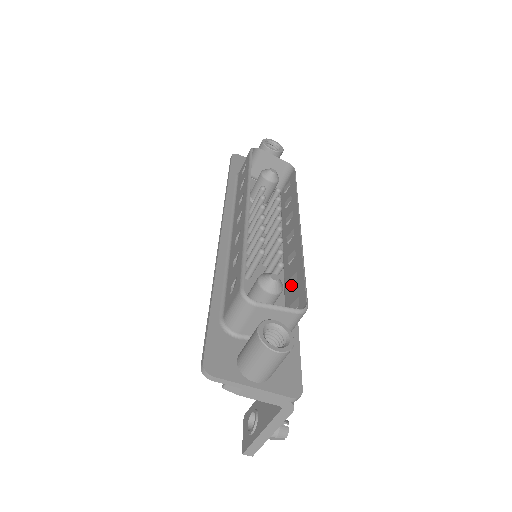
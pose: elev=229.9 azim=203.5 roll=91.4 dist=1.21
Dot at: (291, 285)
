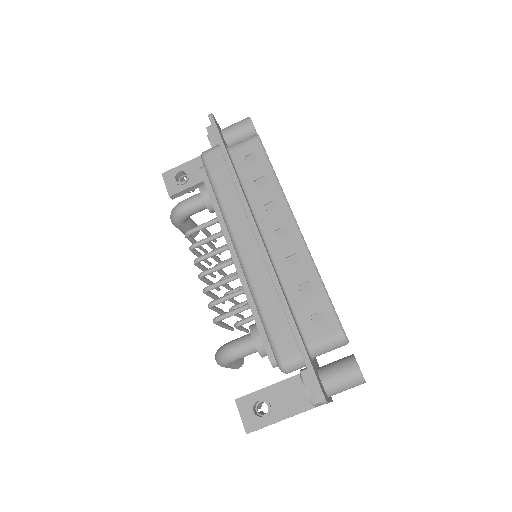
Dot at: occluded
